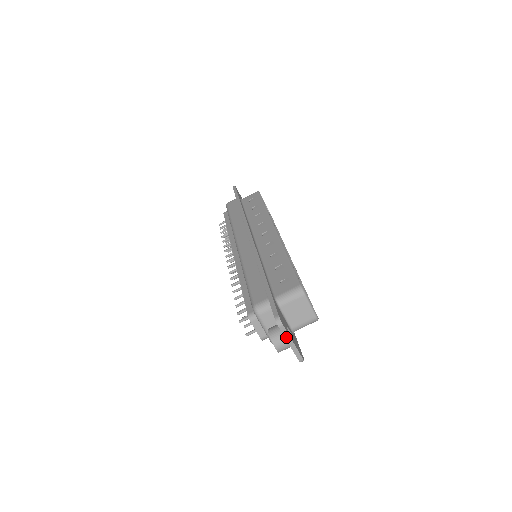
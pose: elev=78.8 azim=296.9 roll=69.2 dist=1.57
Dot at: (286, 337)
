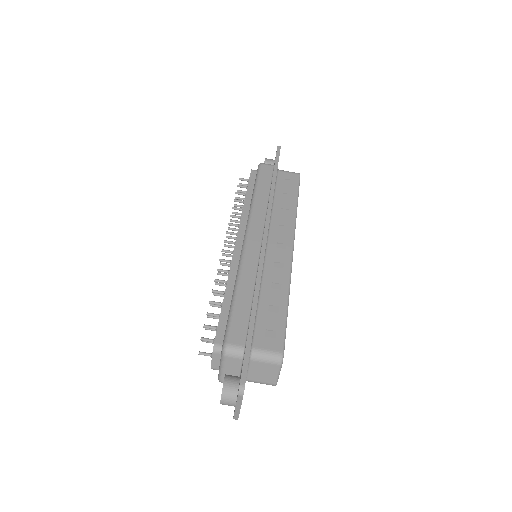
Dot at: (238, 403)
